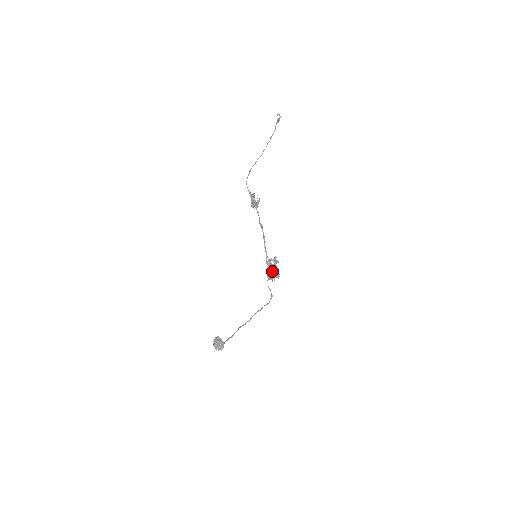
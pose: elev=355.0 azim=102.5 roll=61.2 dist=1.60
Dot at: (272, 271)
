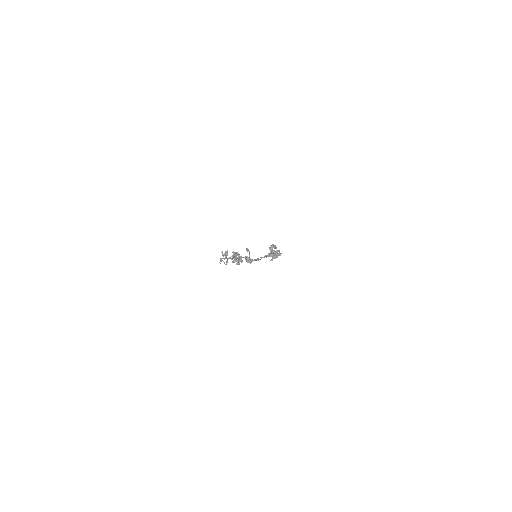
Dot at: occluded
